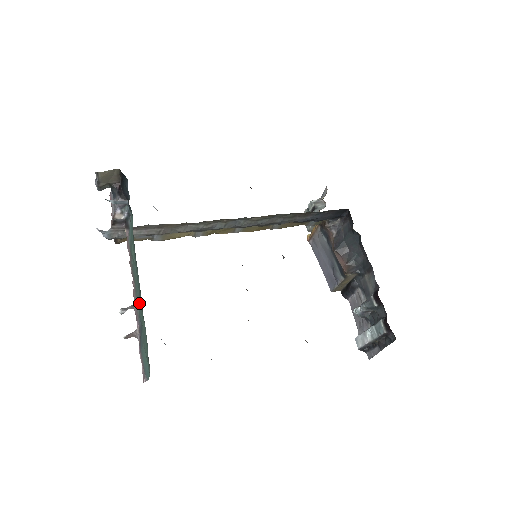
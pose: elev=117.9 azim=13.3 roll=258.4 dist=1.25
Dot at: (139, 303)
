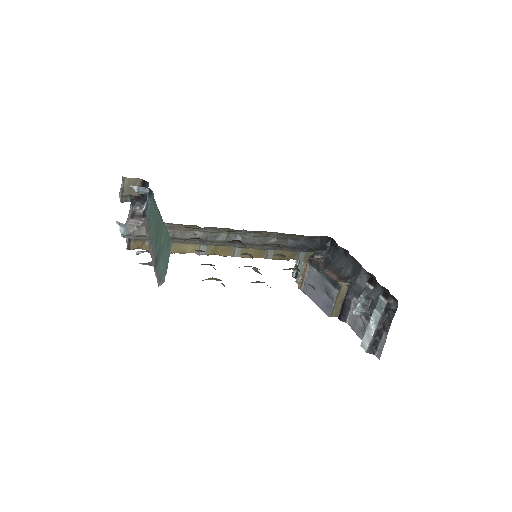
Dot at: (156, 241)
